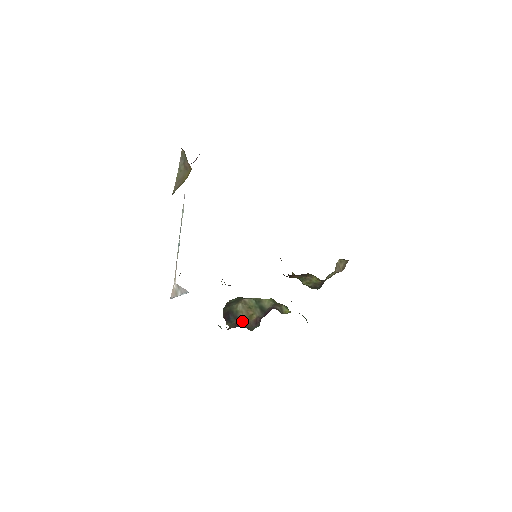
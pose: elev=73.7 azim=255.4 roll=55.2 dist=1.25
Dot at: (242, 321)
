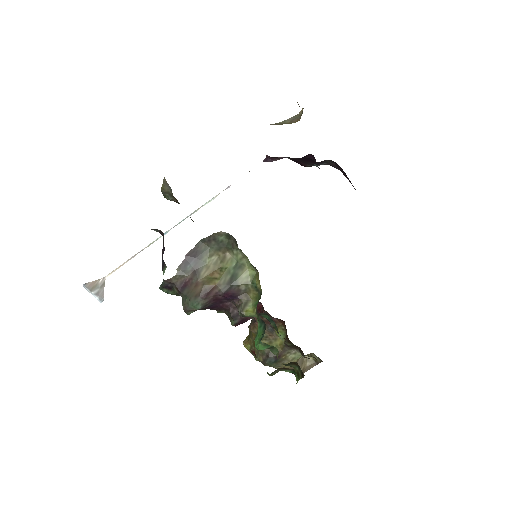
Dot at: (196, 280)
